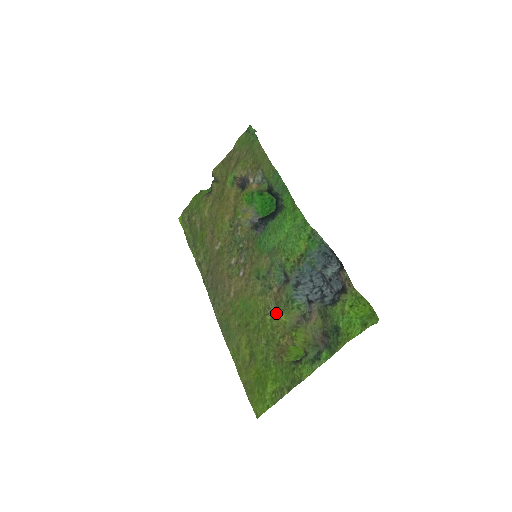
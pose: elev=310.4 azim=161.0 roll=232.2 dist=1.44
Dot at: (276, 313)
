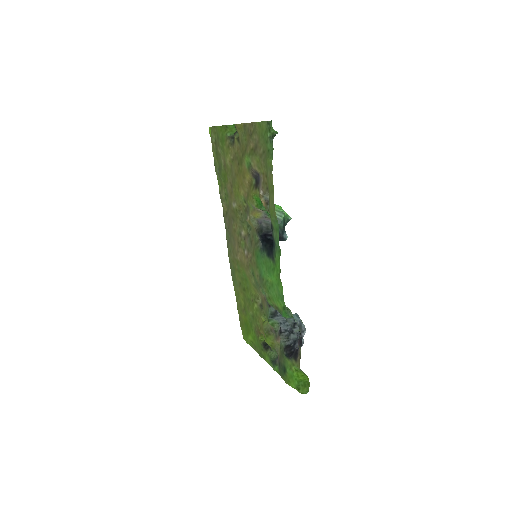
Dot at: (260, 309)
